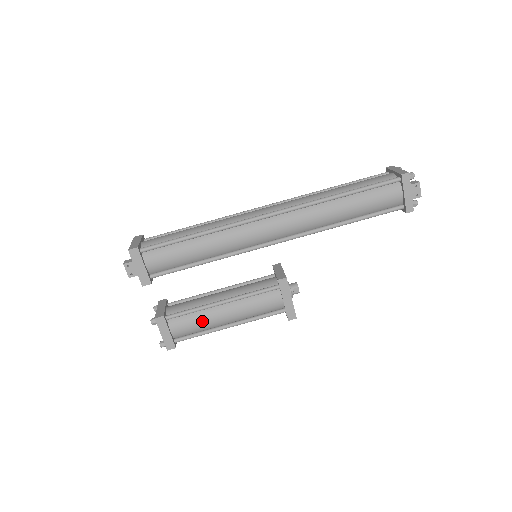
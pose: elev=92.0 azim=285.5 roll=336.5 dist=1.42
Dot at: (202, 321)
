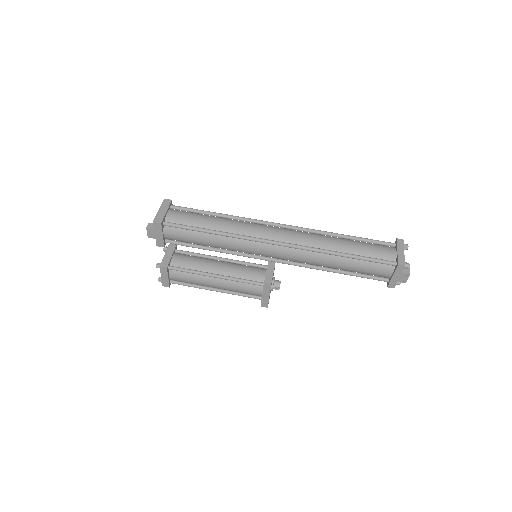
Dot at: (195, 281)
